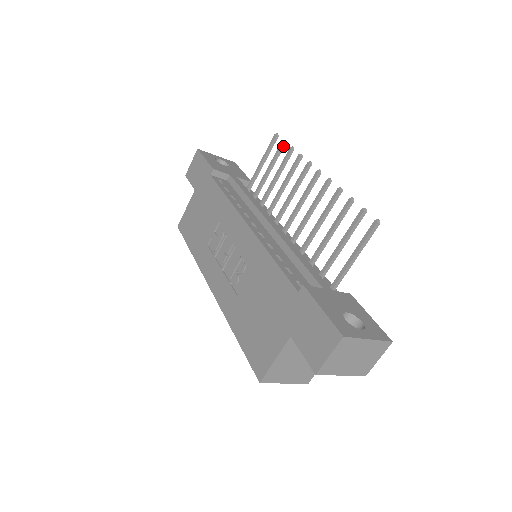
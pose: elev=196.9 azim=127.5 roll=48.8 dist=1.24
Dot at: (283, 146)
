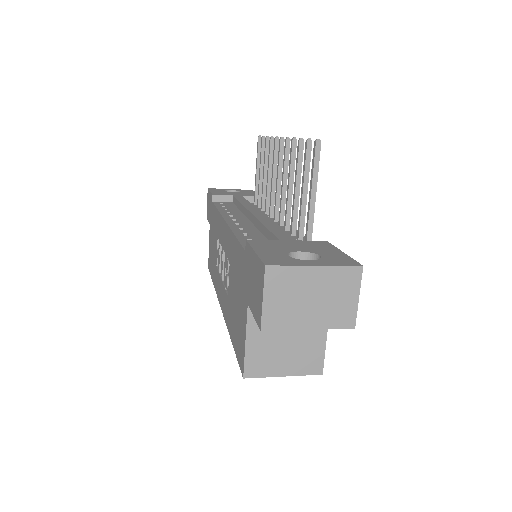
Dot at: (264, 142)
